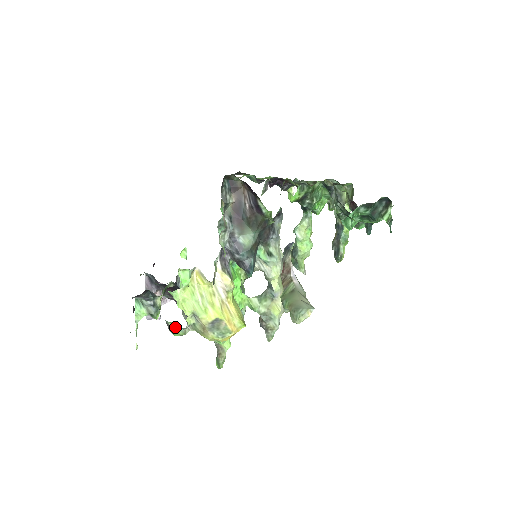
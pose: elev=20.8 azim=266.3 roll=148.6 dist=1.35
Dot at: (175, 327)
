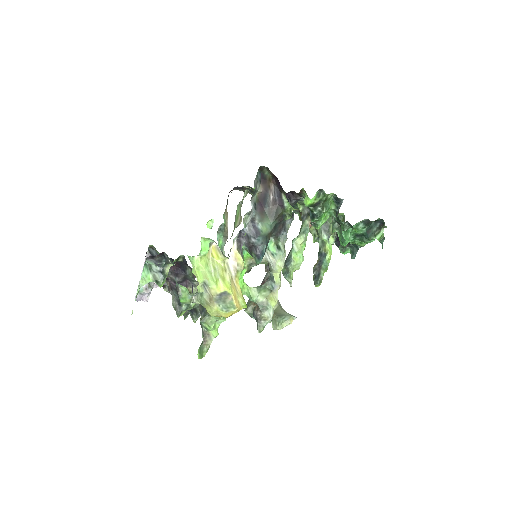
Dot at: (184, 292)
